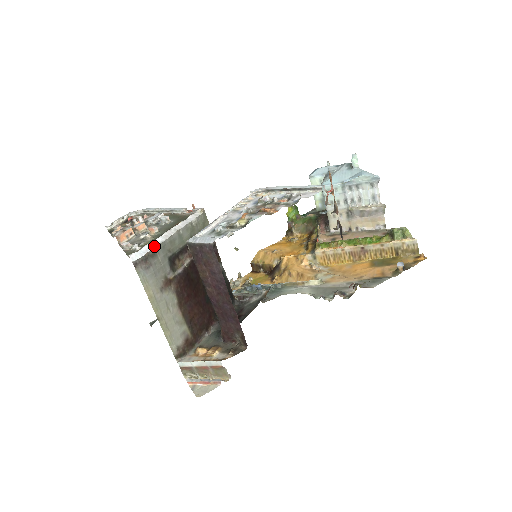
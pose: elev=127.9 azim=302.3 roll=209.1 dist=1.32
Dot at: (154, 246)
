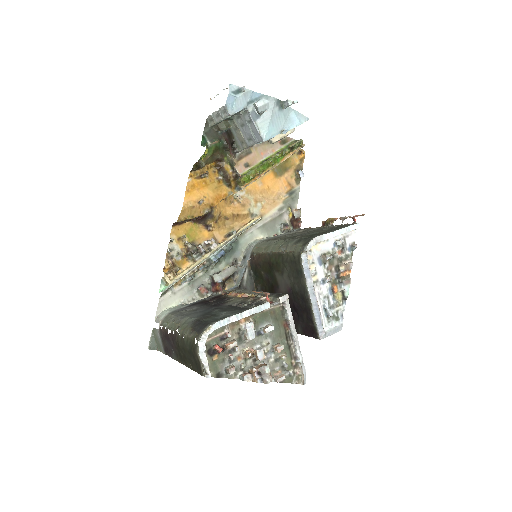
Dot at: occluded
